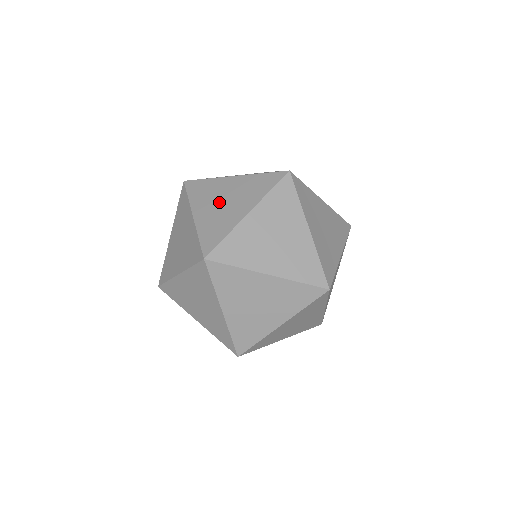
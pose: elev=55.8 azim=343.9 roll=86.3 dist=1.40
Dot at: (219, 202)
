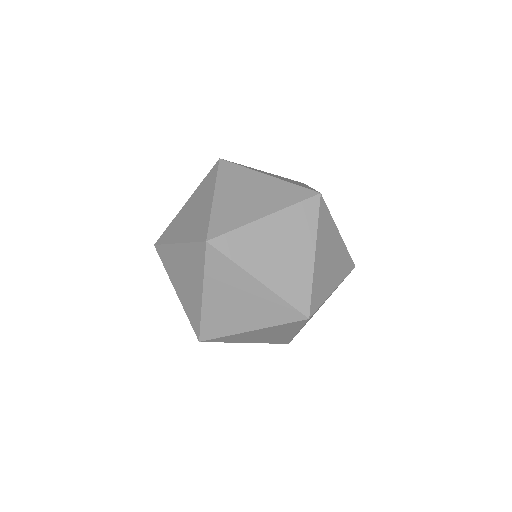
Dot at: occluded
